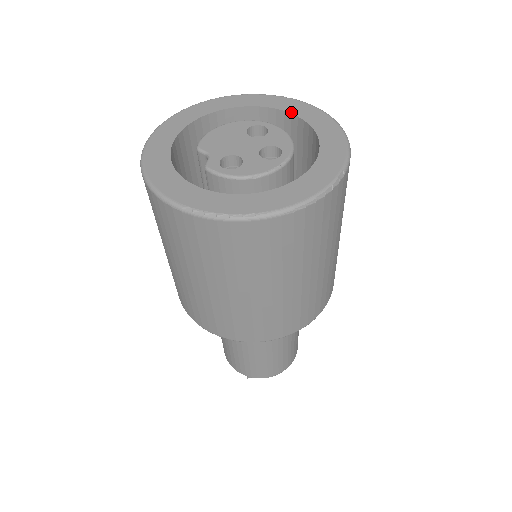
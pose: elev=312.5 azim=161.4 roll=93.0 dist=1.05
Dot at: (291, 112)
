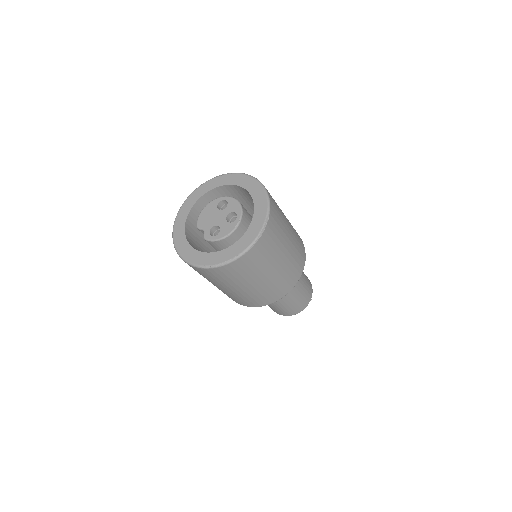
Dot at: (236, 184)
